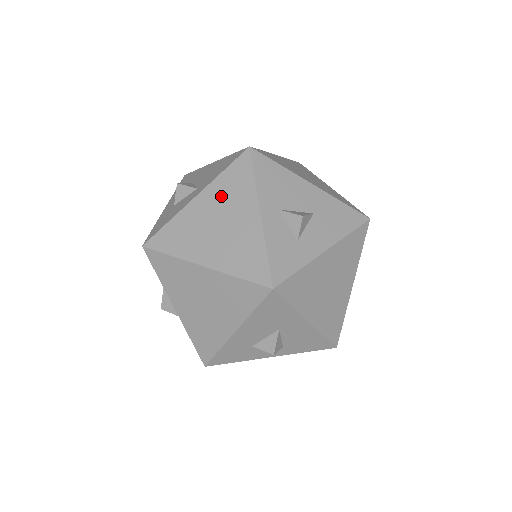
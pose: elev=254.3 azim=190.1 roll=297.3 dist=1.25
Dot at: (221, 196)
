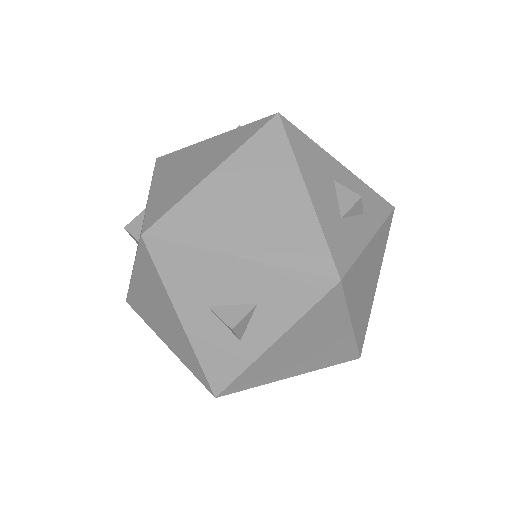
Dot at: (170, 169)
